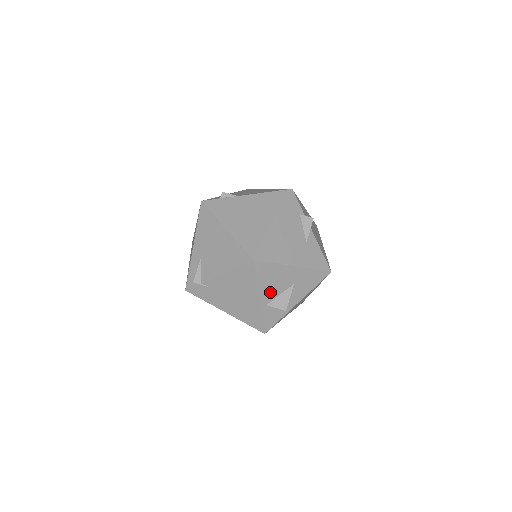
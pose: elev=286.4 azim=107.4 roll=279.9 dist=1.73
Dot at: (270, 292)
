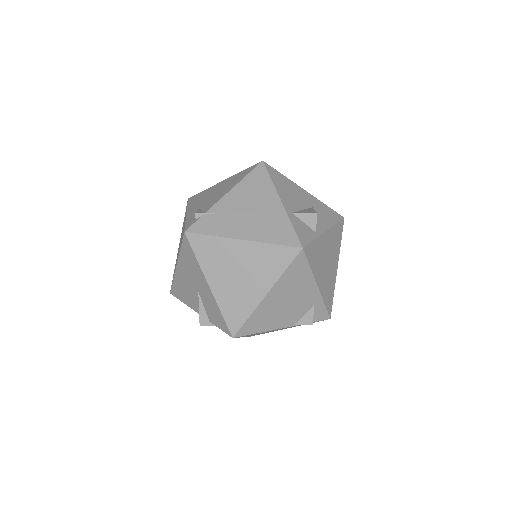
Dot at: (290, 202)
